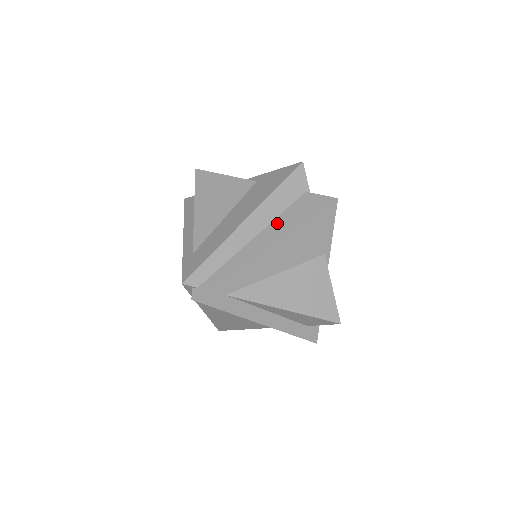
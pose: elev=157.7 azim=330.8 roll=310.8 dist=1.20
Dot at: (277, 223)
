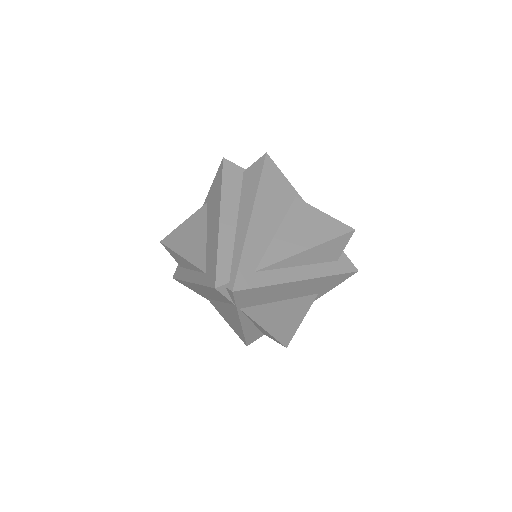
Dot at: (243, 201)
